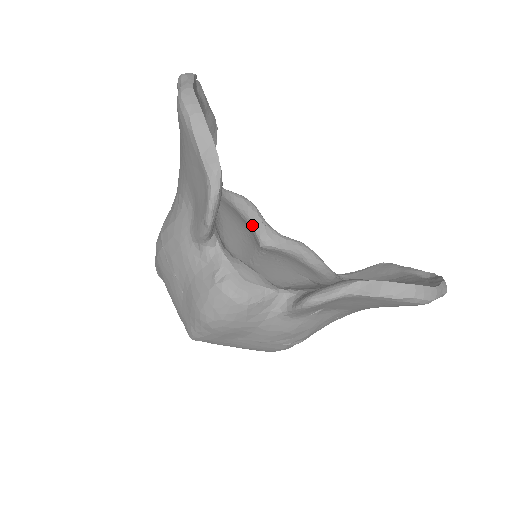
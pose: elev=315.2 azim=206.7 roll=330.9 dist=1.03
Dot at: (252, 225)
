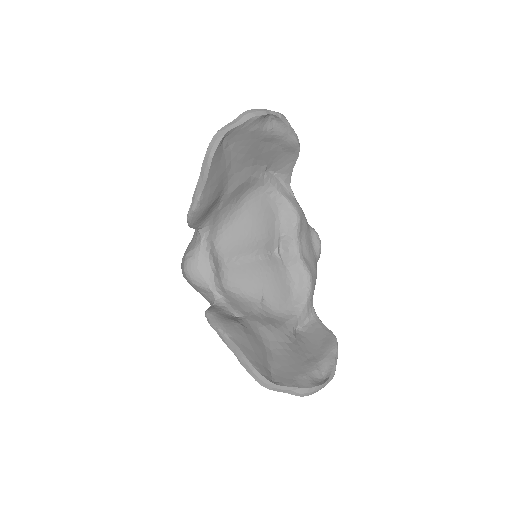
Dot at: (282, 233)
